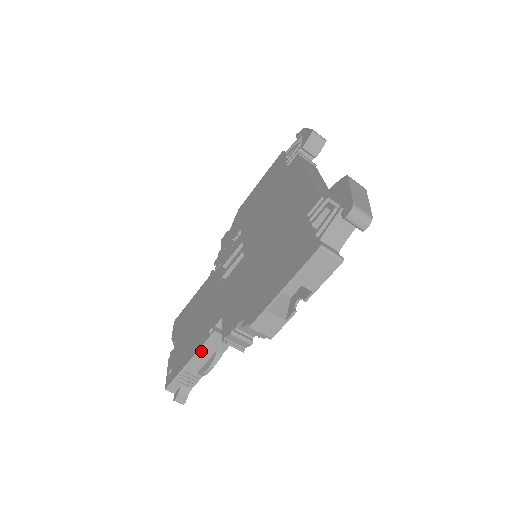
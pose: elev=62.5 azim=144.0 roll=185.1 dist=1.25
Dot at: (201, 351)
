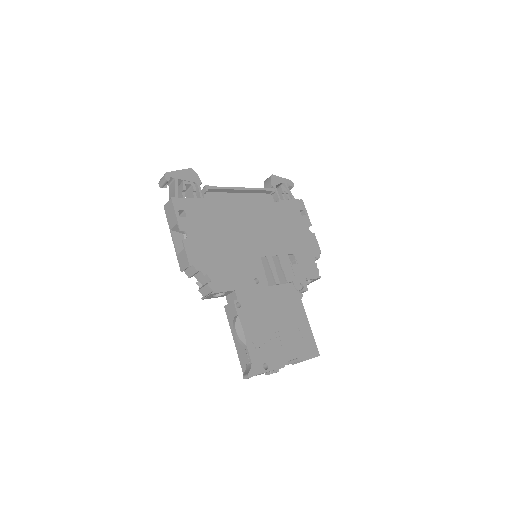
Dot at: (232, 327)
